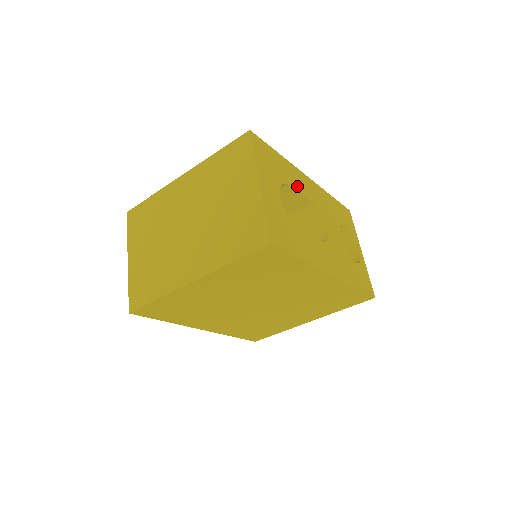
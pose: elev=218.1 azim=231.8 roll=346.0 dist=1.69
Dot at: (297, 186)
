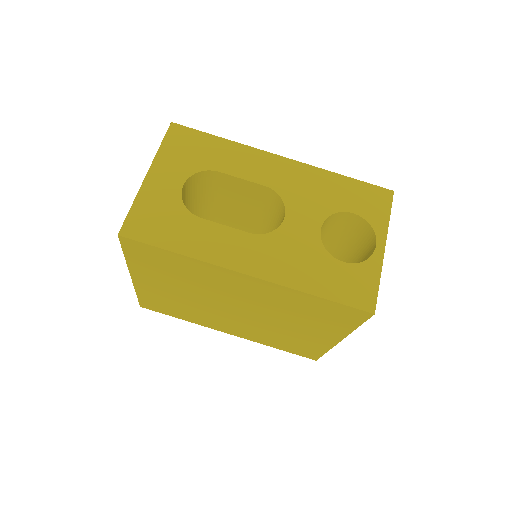
Dot at: (239, 171)
